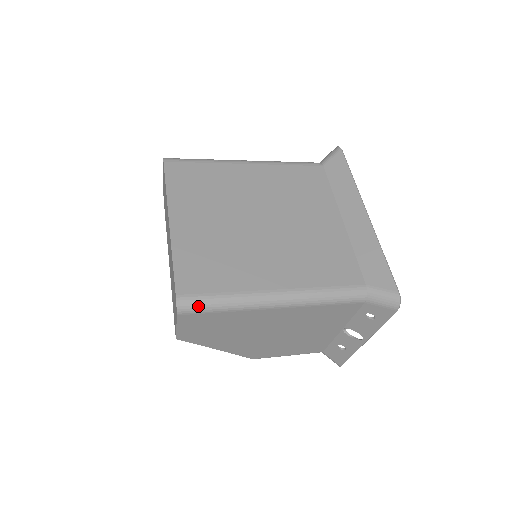
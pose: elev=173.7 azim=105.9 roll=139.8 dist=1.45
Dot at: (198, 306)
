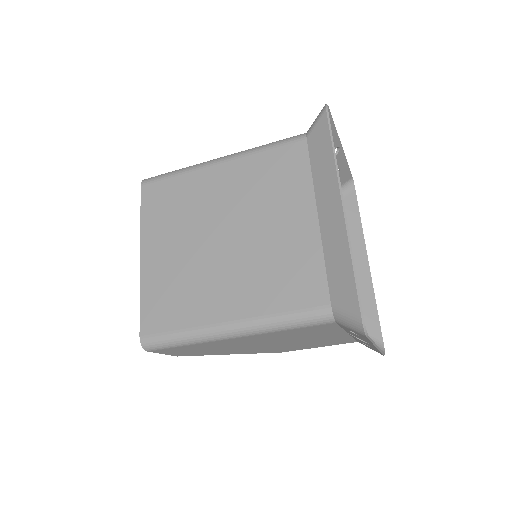
Dot at: (159, 344)
